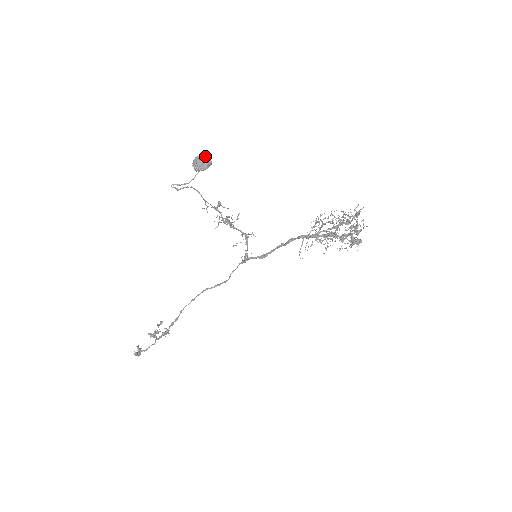
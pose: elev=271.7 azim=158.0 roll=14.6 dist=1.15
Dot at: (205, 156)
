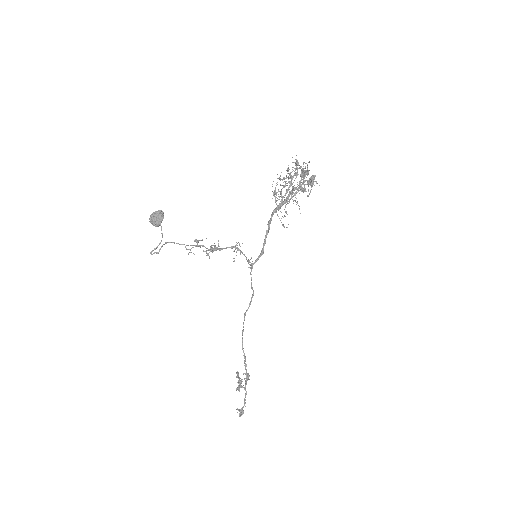
Dot at: (155, 211)
